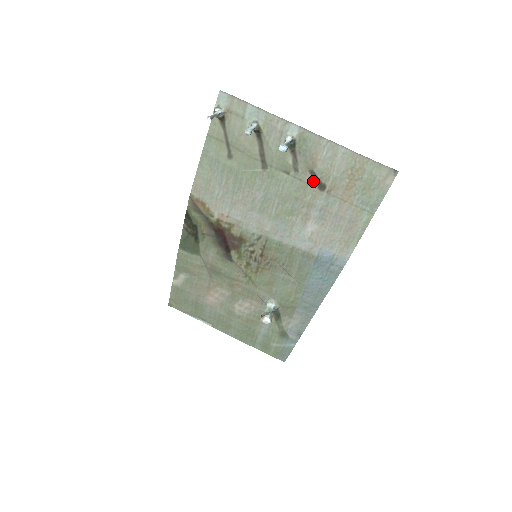
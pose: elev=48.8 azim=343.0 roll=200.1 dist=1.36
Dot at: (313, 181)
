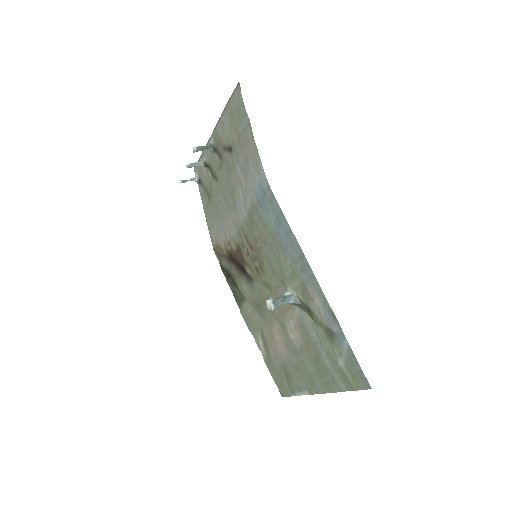
Dot at: (228, 153)
